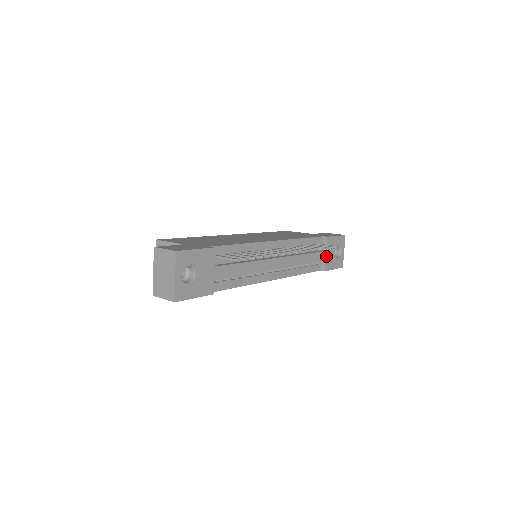
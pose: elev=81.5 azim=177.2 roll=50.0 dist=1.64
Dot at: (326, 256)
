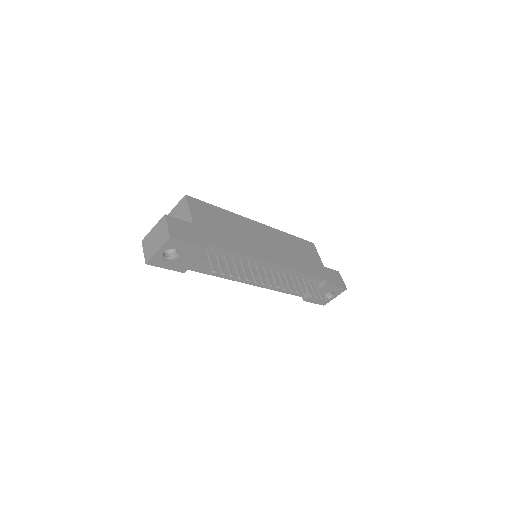
Dot at: occluded
